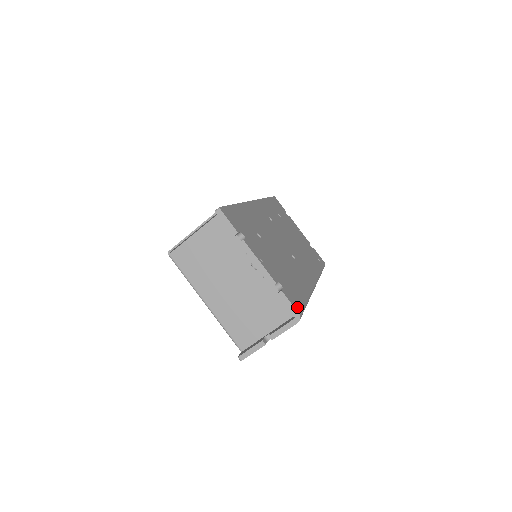
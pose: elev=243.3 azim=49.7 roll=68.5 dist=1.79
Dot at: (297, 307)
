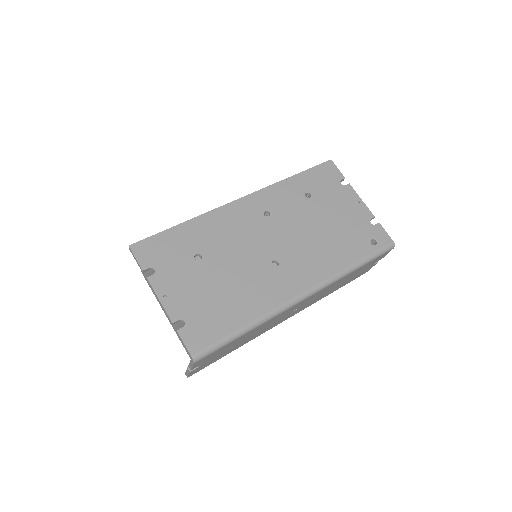
Dot at: (196, 347)
